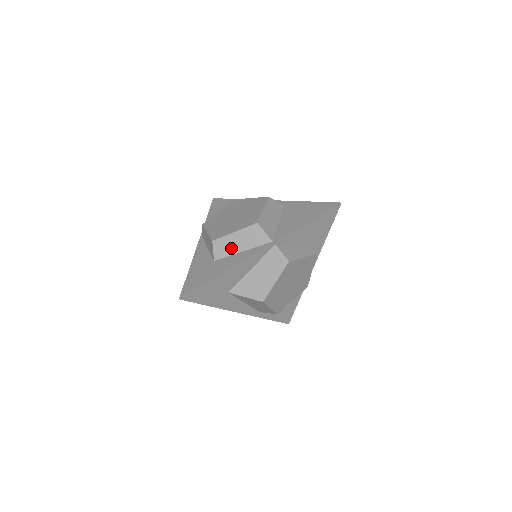
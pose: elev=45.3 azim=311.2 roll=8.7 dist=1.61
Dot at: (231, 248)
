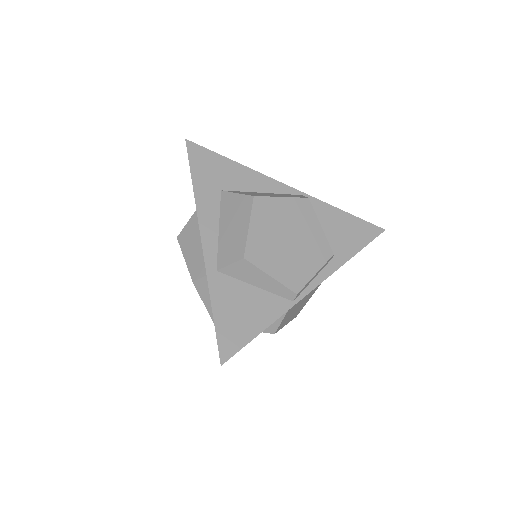
Dot at: occluded
